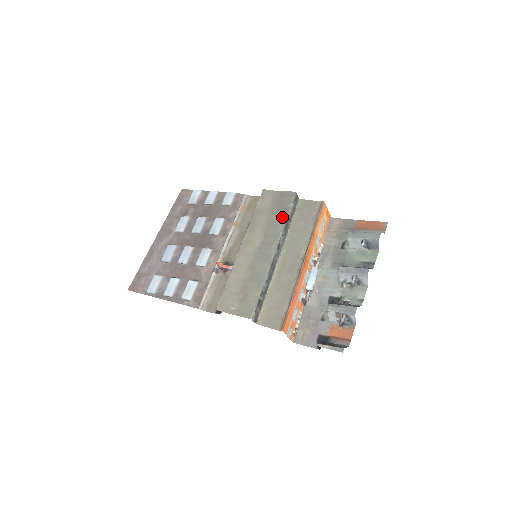
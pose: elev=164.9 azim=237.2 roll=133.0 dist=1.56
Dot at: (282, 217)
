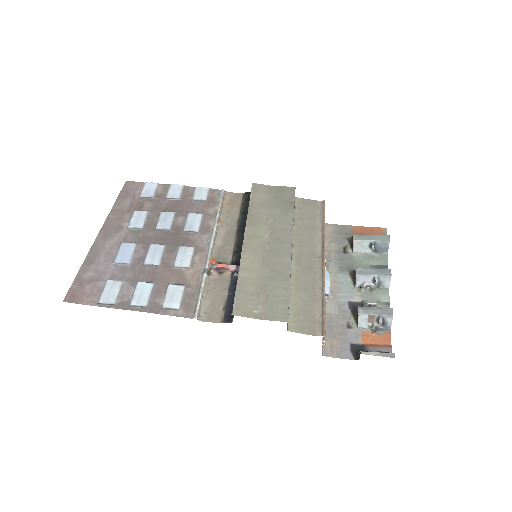
Dot at: (289, 211)
